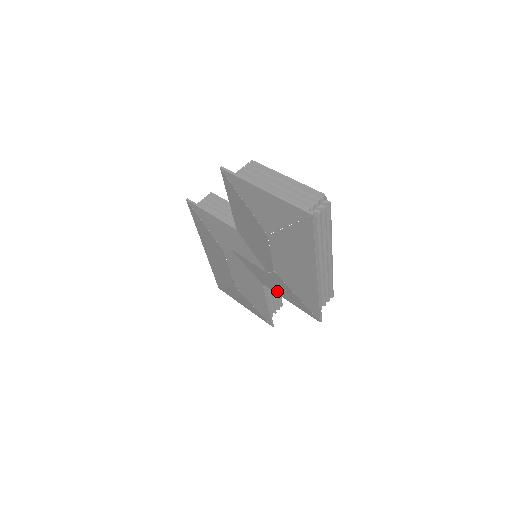
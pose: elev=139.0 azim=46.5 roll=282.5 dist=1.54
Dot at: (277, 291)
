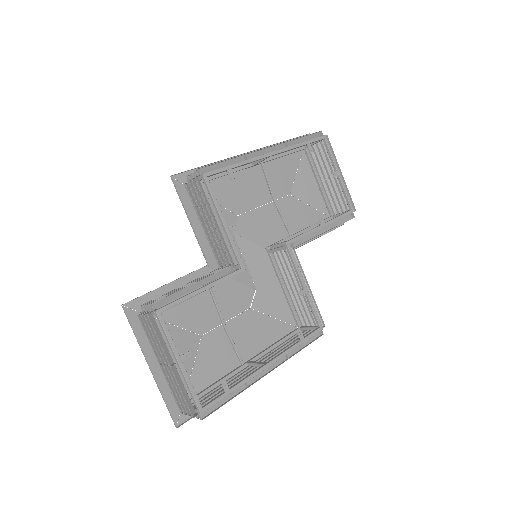
Dot at: (284, 282)
